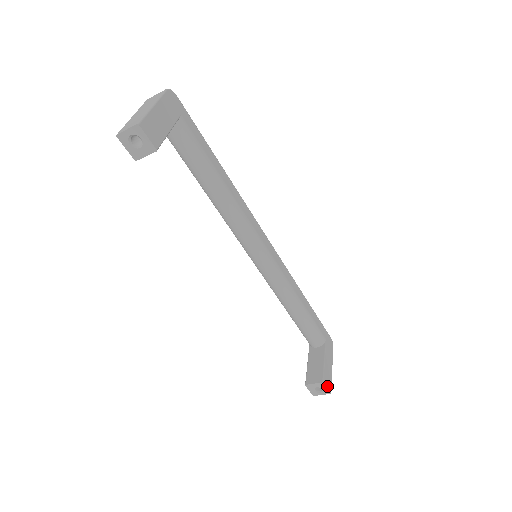
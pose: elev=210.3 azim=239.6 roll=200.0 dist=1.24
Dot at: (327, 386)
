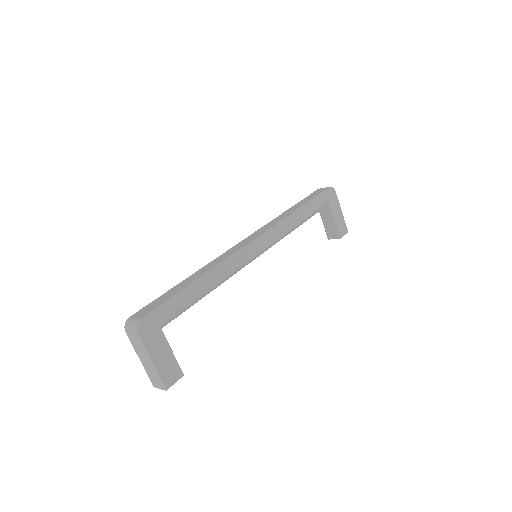
Dot at: (344, 233)
